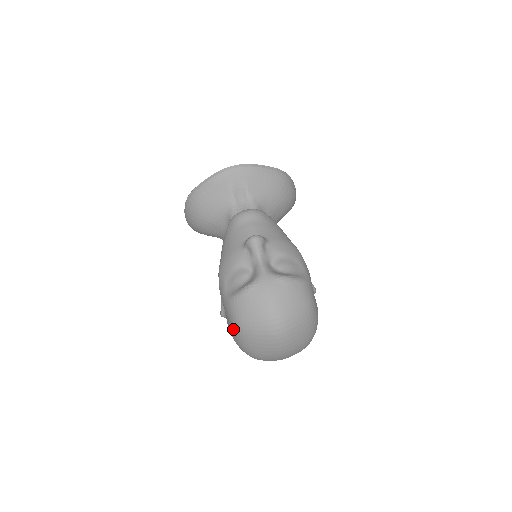
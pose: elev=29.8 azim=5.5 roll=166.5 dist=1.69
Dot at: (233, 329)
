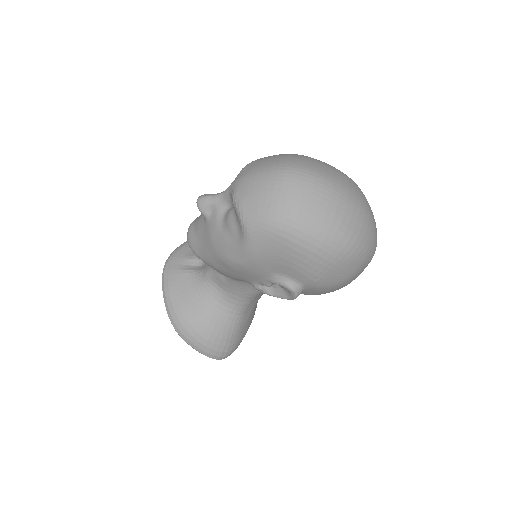
Dot at: (287, 240)
